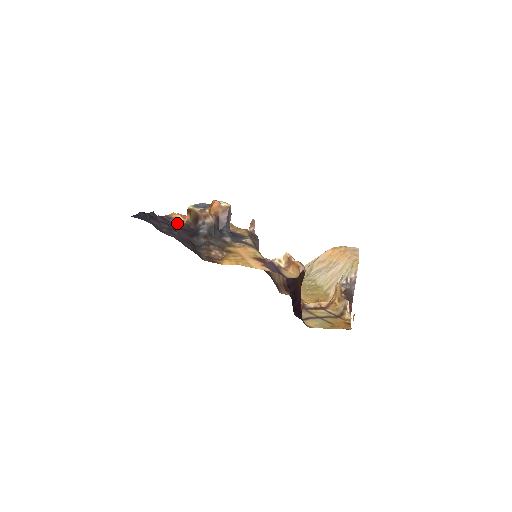
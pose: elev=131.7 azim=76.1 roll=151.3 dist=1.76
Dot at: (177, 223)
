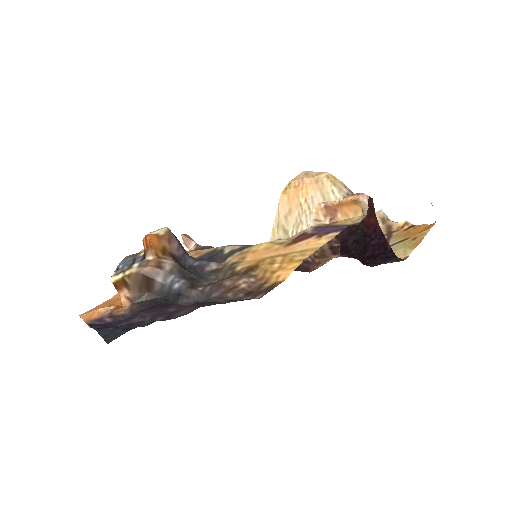
Dot at: (119, 315)
